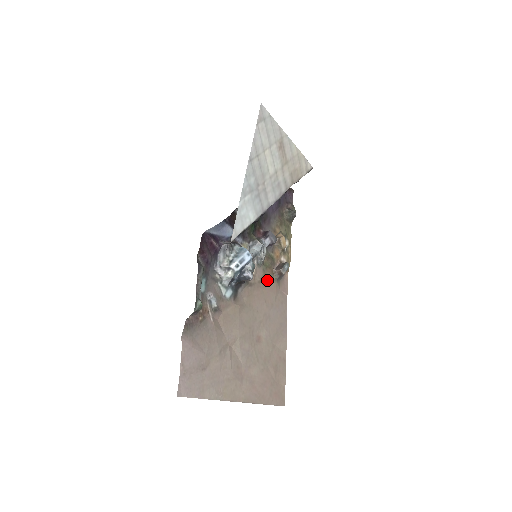
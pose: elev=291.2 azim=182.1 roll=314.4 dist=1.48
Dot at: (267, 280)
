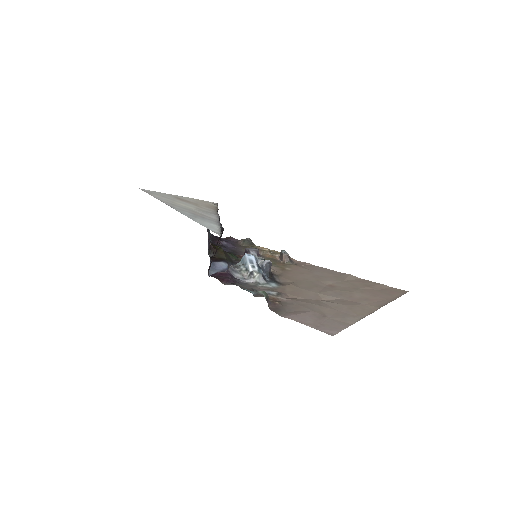
Dot at: (286, 268)
